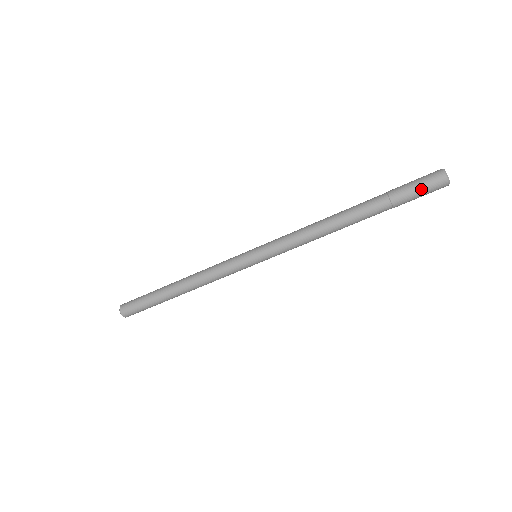
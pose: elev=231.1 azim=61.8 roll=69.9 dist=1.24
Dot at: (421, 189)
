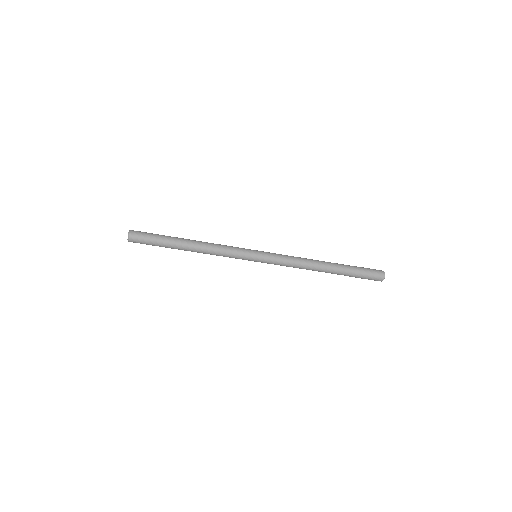
Dot at: (368, 279)
